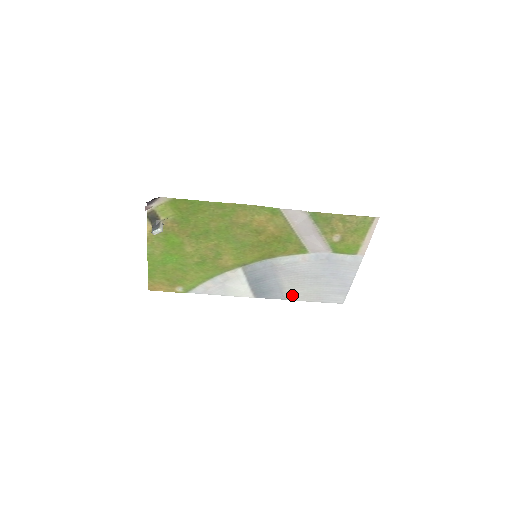
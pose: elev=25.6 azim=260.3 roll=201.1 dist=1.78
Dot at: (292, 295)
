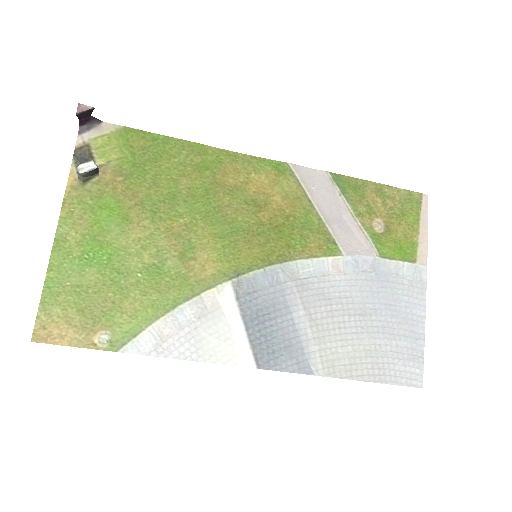
Dot at: (327, 362)
